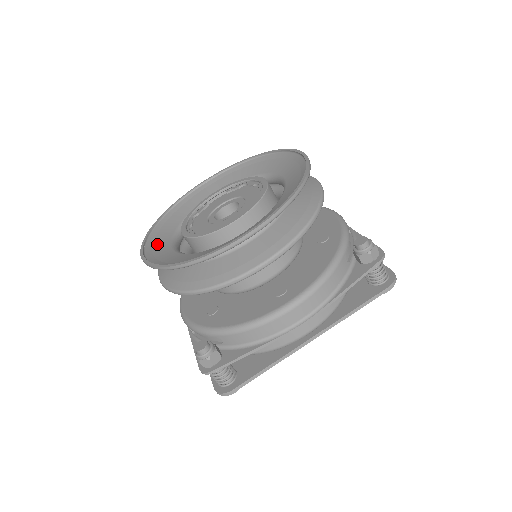
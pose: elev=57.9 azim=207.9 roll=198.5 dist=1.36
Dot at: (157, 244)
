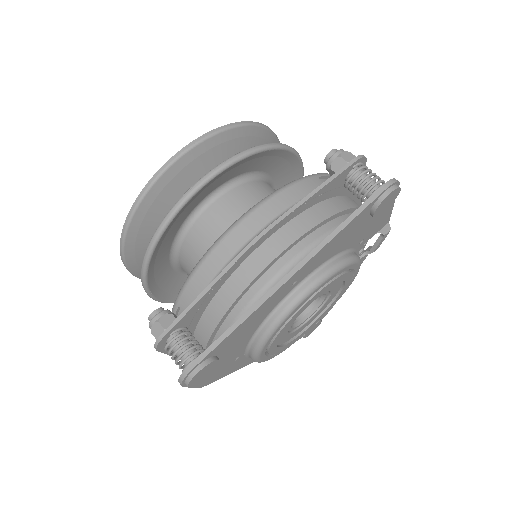
Dot at: occluded
